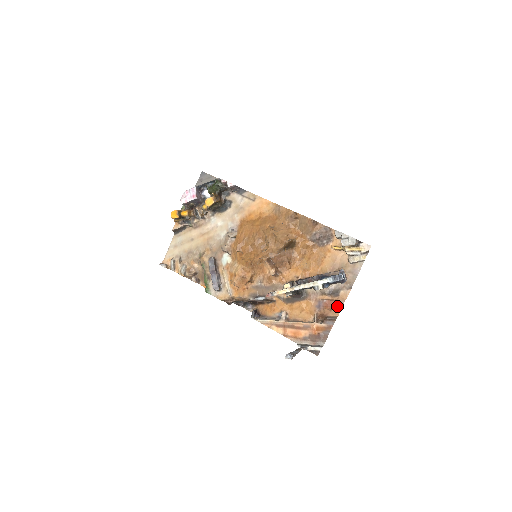
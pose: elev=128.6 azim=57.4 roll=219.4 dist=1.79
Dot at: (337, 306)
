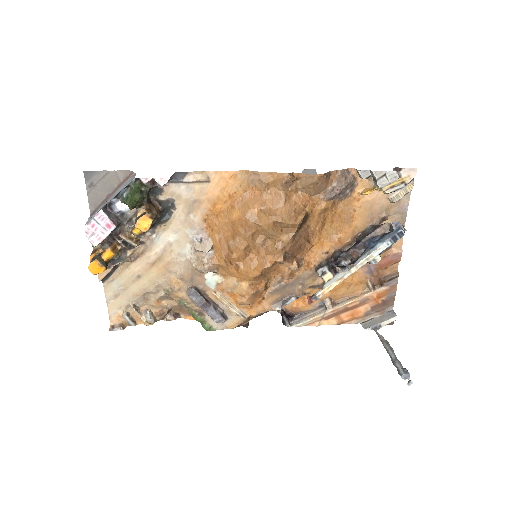
Dot at: (394, 261)
